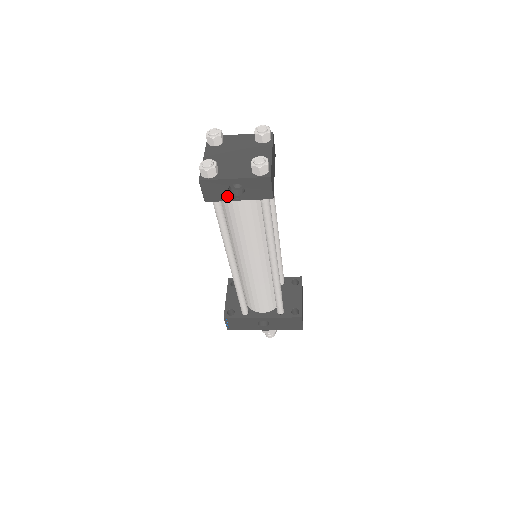
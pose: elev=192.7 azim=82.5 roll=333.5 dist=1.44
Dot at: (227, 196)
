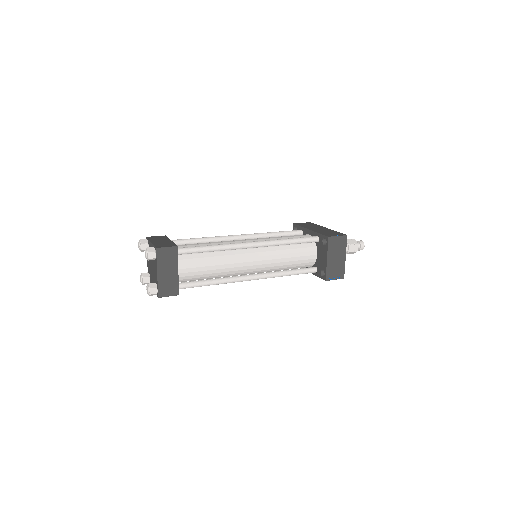
Dot at: occluded
